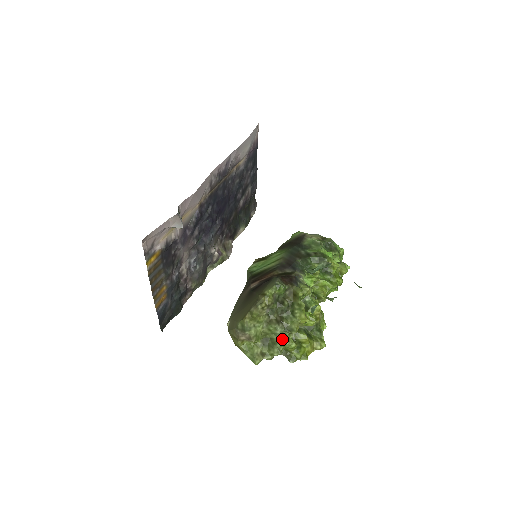
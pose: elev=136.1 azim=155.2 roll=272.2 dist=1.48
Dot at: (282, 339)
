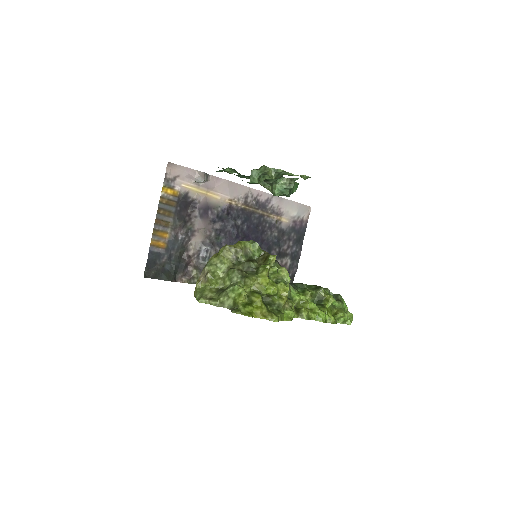
Dot at: (235, 284)
